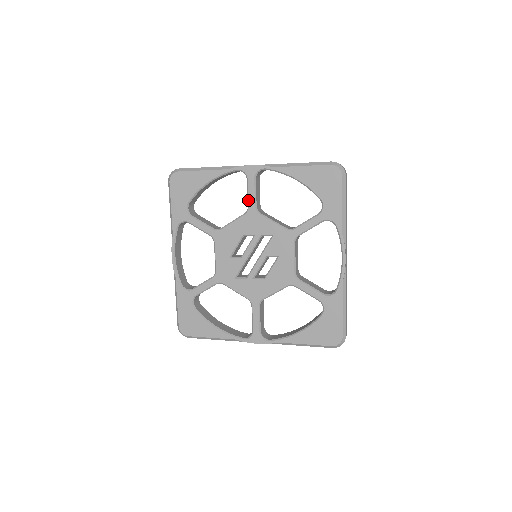
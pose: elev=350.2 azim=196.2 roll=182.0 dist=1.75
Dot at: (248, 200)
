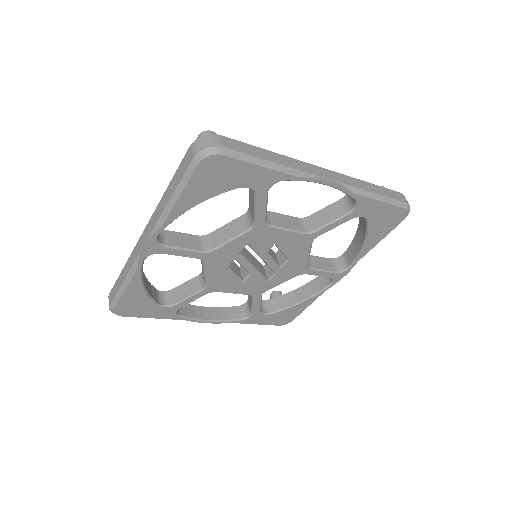
Dot at: occluded
